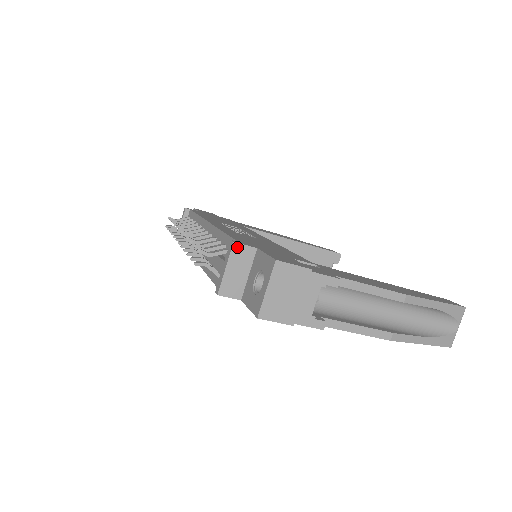
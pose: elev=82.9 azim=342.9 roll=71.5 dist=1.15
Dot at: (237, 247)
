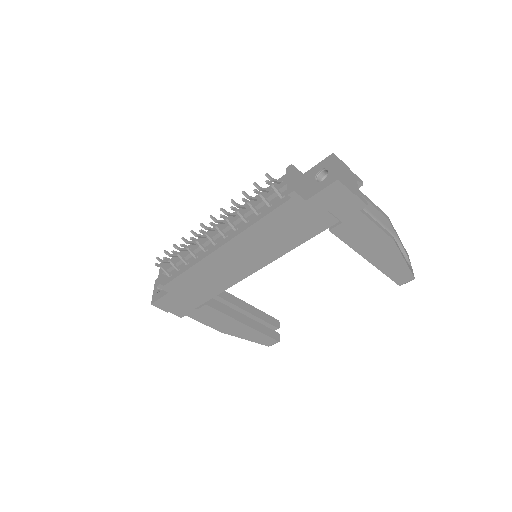
Dot at: (294, 168)
